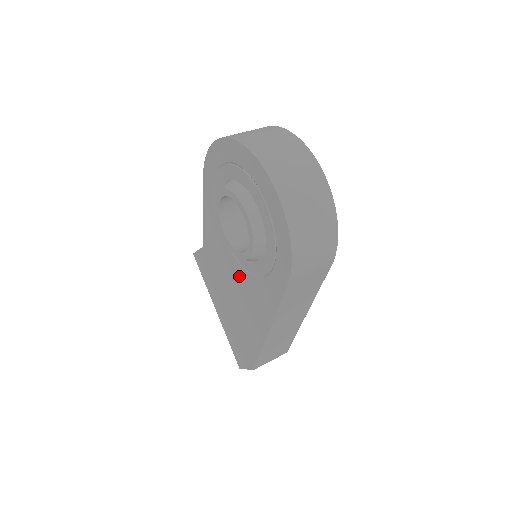
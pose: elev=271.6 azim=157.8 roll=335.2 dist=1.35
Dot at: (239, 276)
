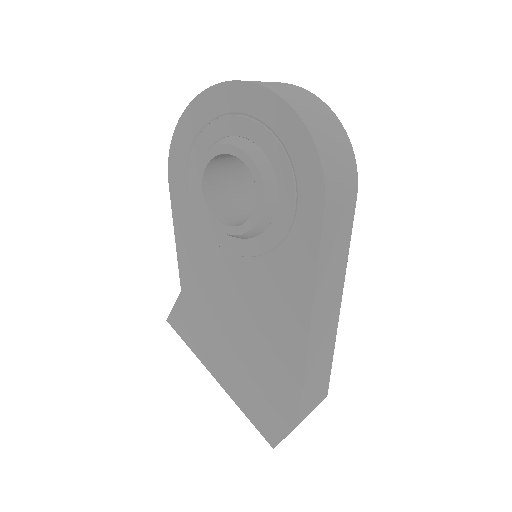
Dot at: (245, 279)
